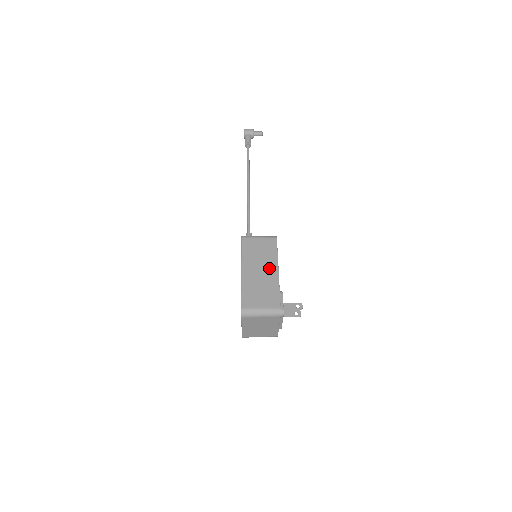
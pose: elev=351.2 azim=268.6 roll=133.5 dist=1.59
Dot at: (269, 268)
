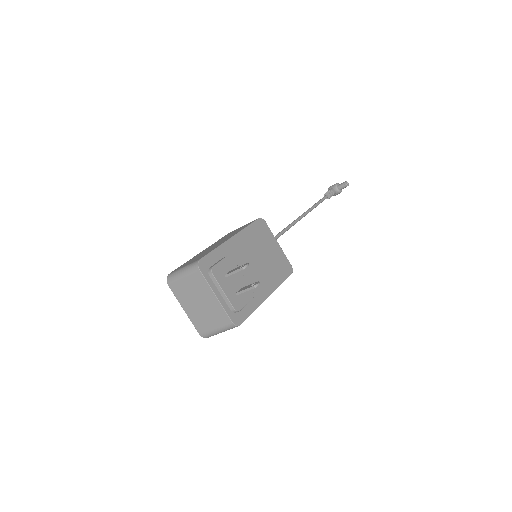
Dot at: (226, 239)
